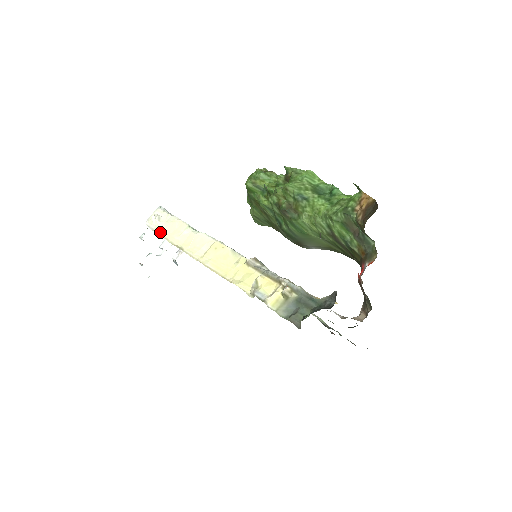
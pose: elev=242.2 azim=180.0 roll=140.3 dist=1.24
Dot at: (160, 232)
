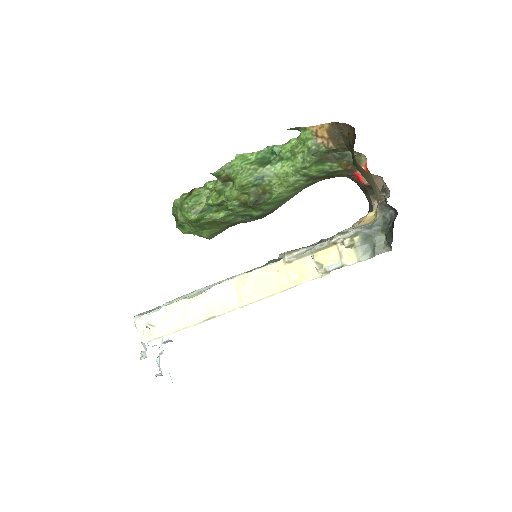
Dot at: (169, 331)
